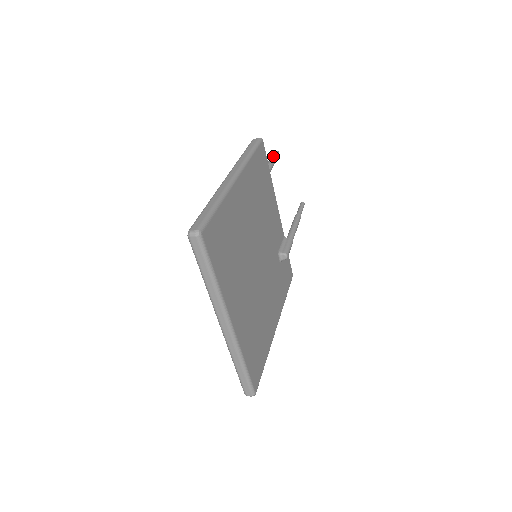
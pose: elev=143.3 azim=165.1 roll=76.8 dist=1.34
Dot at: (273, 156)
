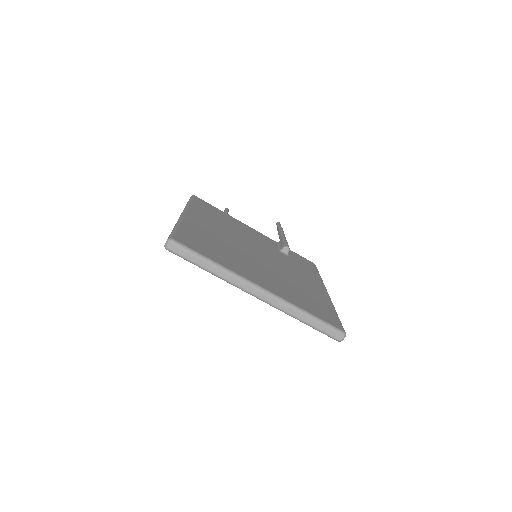
Dot at: occluded
